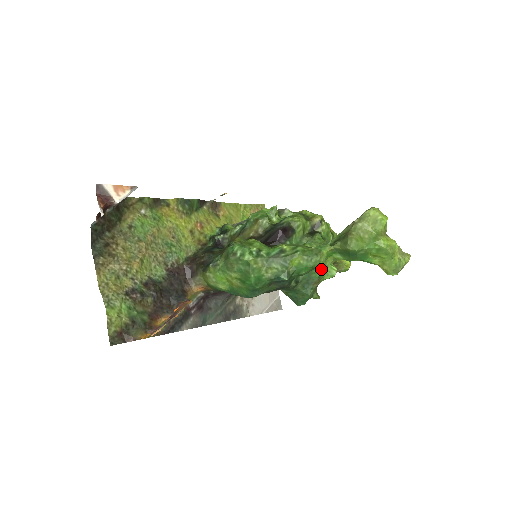
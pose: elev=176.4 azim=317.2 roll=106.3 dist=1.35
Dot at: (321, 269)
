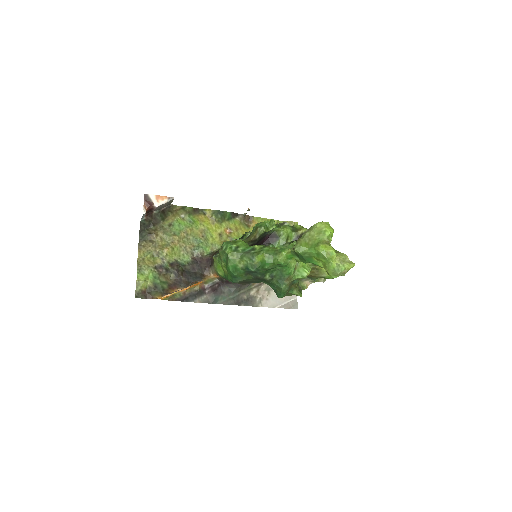
Dot at: (289, 268)
